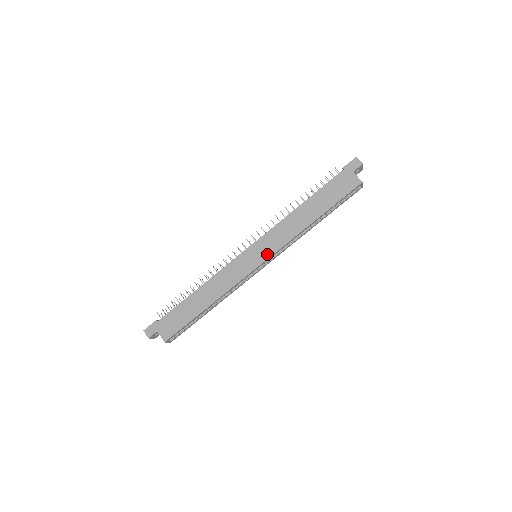
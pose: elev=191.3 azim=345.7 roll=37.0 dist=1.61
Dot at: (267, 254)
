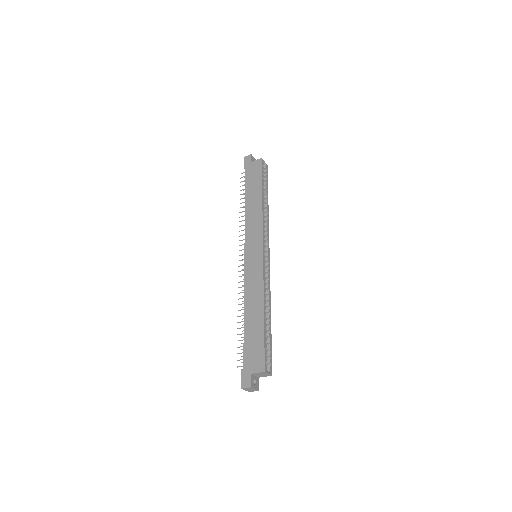
Dot at: (259, 242)
